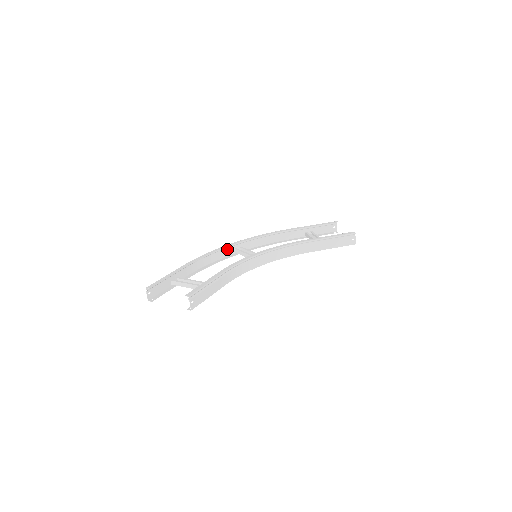
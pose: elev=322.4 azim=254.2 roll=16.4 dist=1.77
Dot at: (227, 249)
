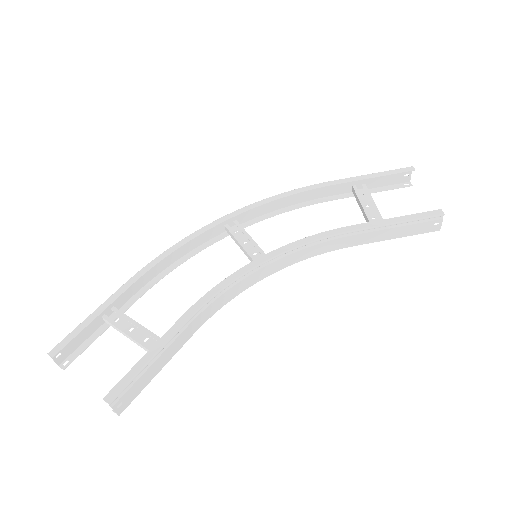
Dot at: occluded
